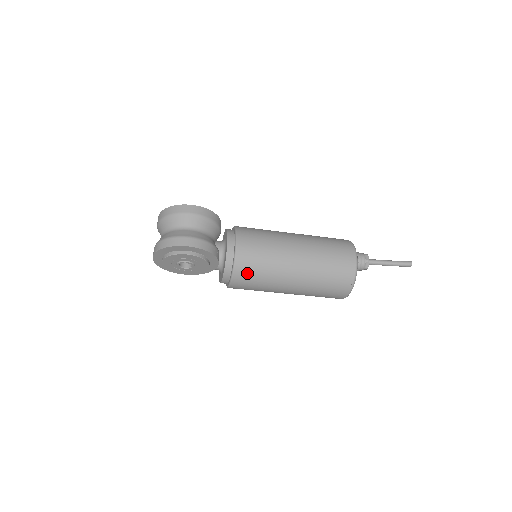
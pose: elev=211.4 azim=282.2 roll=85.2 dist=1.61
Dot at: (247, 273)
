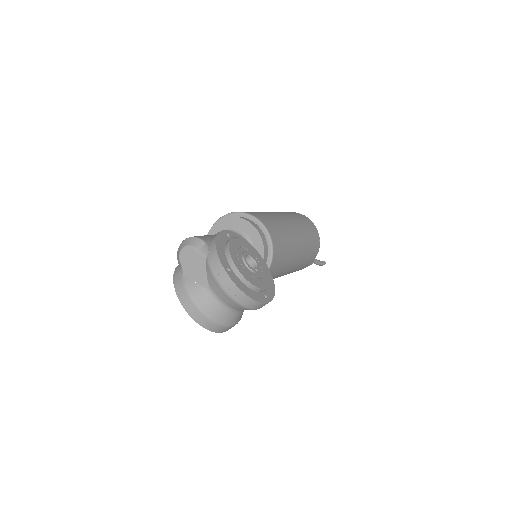
Dot at: occluded
